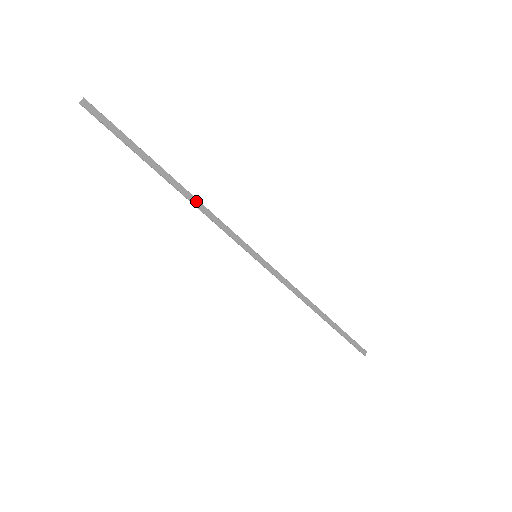
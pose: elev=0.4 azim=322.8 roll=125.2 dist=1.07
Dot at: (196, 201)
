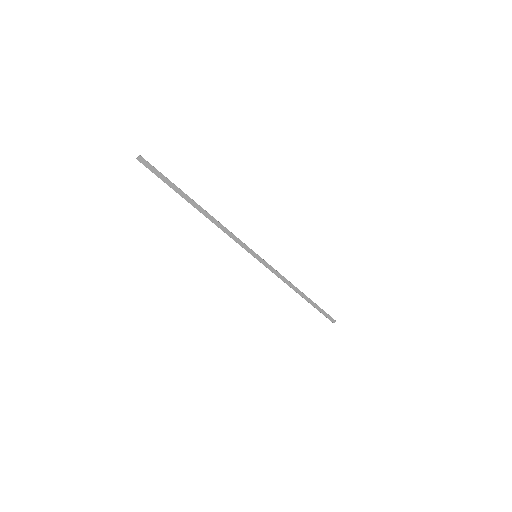
Dot at: (215, 220)
